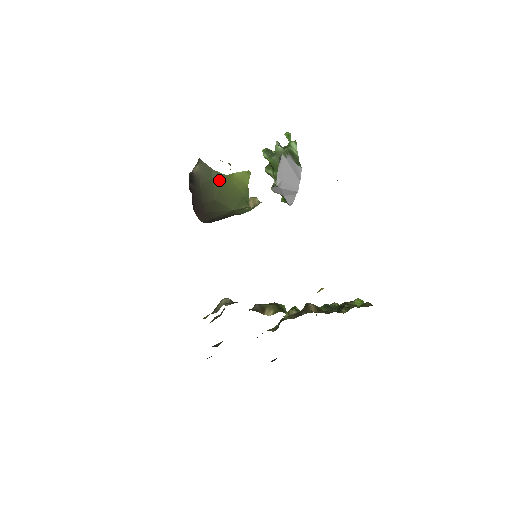
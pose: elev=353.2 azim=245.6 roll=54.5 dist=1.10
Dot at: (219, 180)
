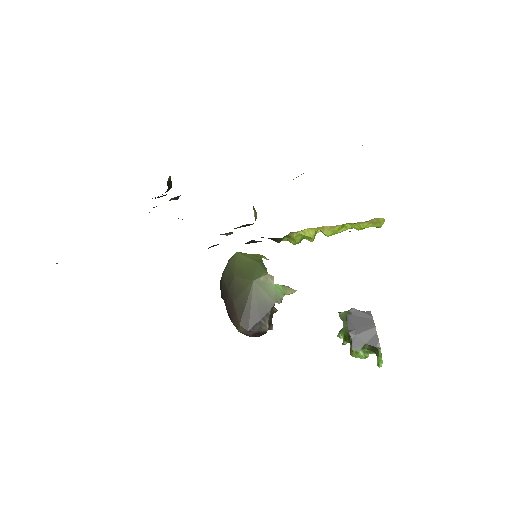
Dot at: (233, 260)
